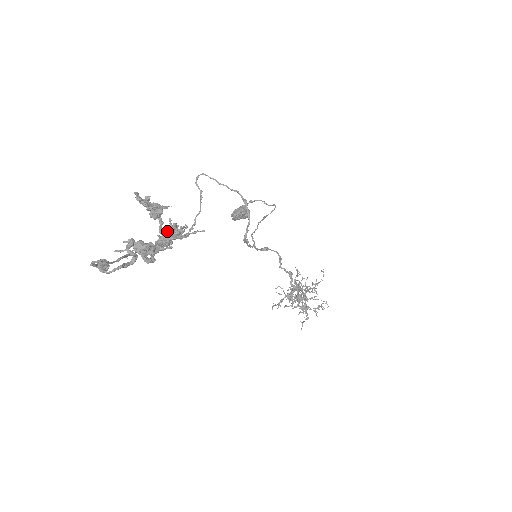
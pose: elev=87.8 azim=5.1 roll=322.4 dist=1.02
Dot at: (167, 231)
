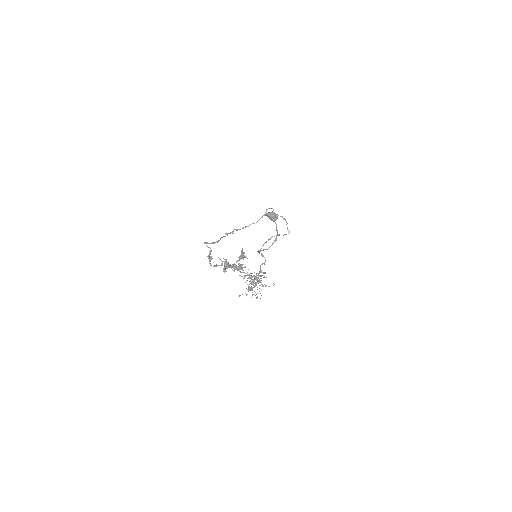
Dot at: (239, 267)
